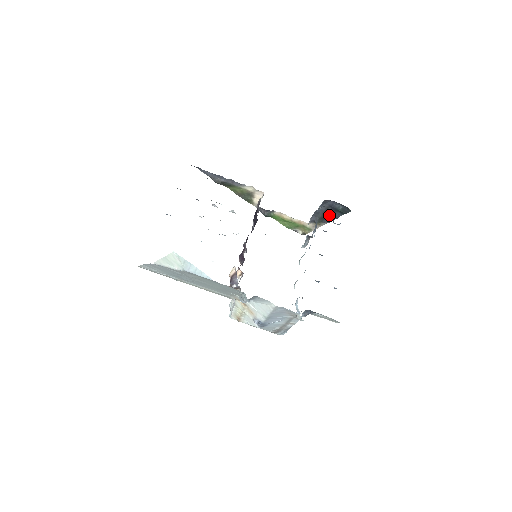
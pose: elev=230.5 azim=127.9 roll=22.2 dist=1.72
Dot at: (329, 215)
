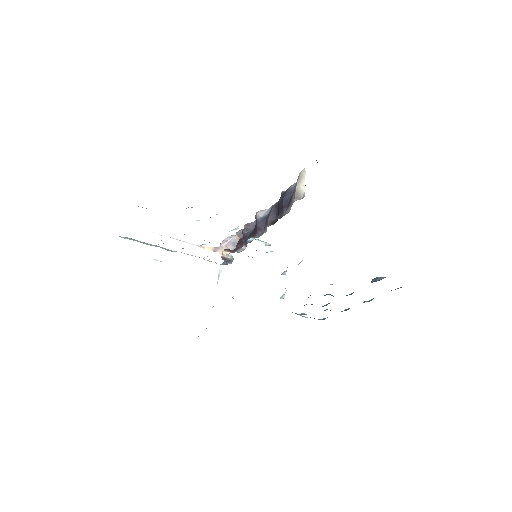
Dot at: occluded
